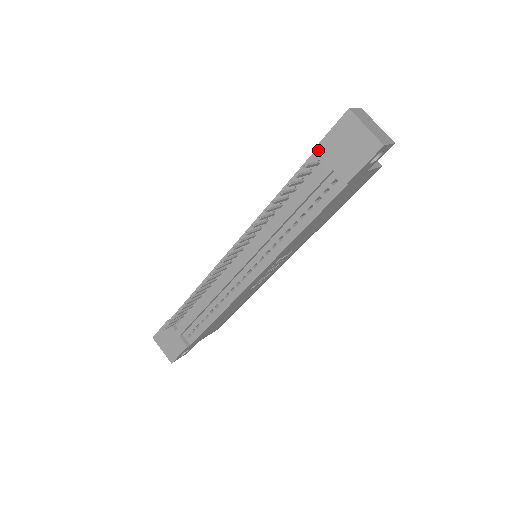
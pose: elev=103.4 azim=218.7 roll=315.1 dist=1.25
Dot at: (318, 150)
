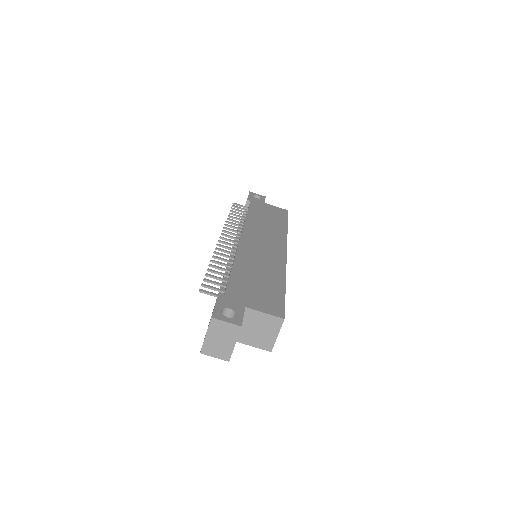
Dot at: occluded
